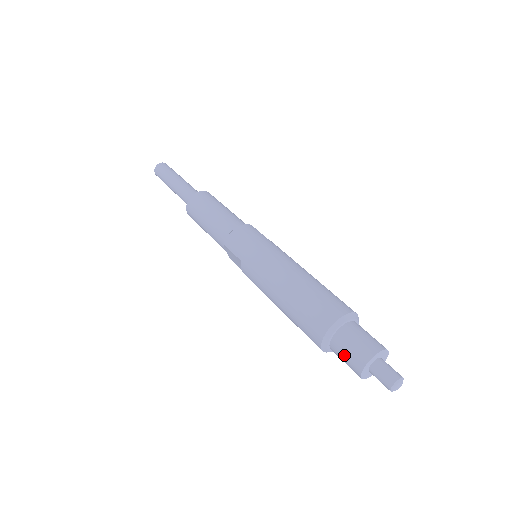
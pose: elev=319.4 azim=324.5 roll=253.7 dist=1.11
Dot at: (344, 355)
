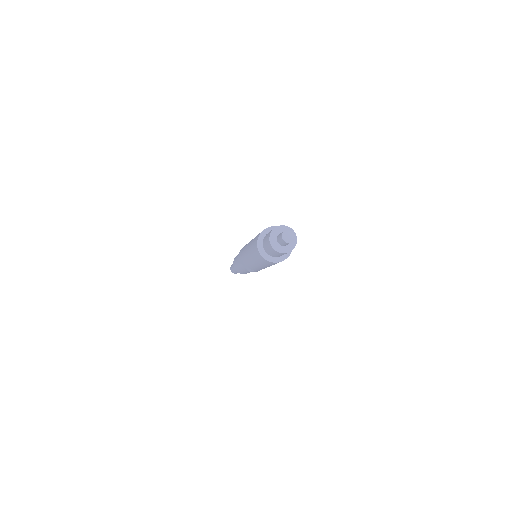
Dot at: (266, 246)
